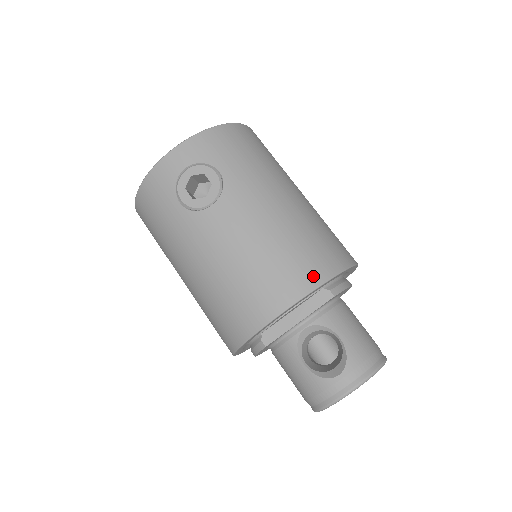
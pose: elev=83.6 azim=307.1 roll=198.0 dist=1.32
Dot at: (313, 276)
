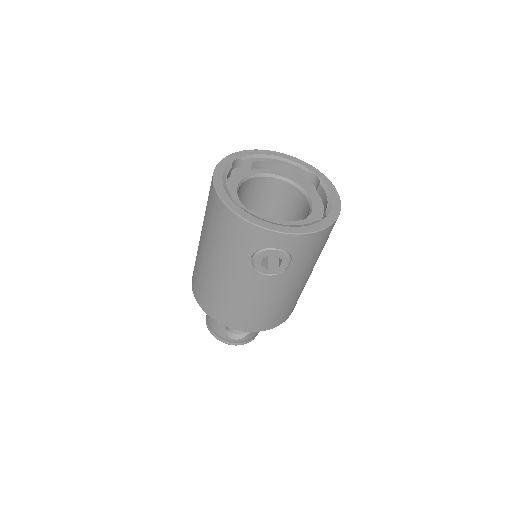
Dot at: (272, 325)
